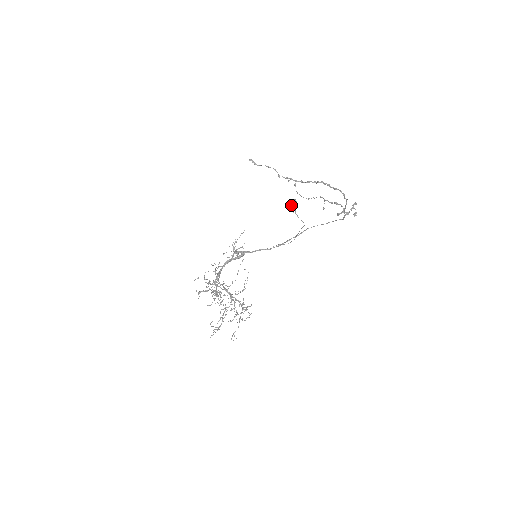
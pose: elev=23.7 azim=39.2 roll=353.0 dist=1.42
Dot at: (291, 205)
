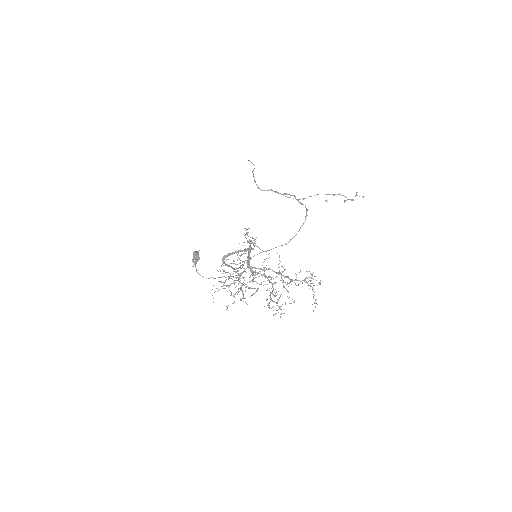
Dot at: (194, 256)
